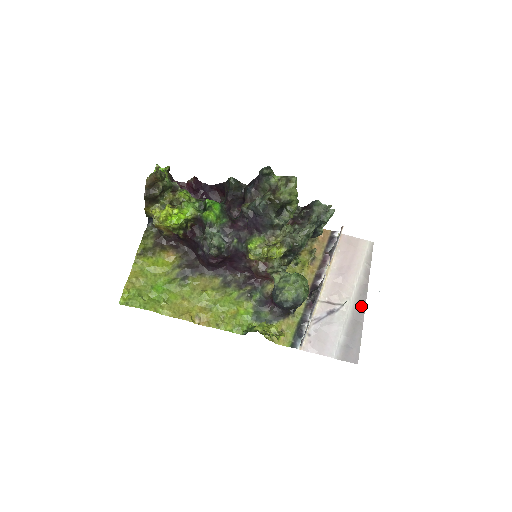
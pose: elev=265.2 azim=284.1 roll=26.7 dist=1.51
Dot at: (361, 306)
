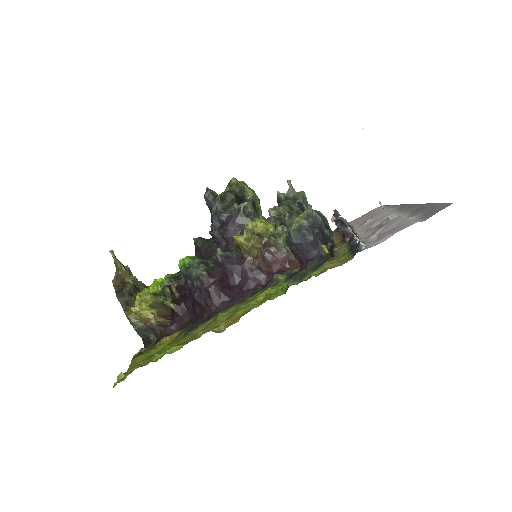
Dot at: (410, 207)
